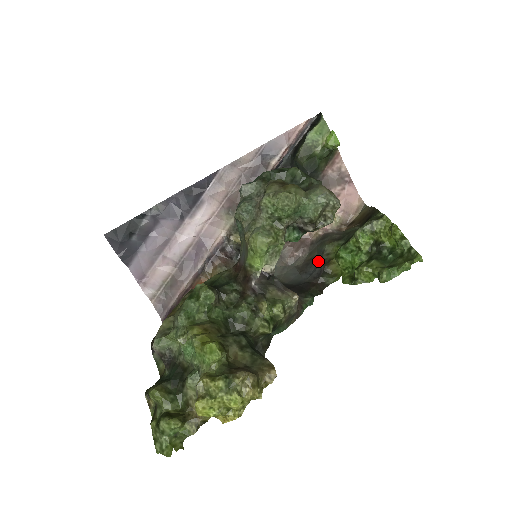
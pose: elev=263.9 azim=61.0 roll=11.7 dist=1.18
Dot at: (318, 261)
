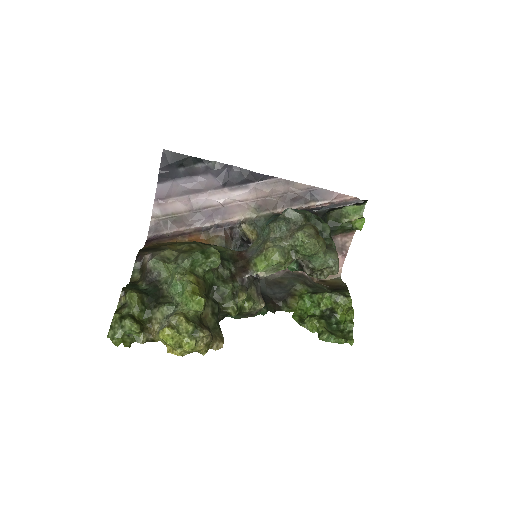
Dot at: (285, 288)
